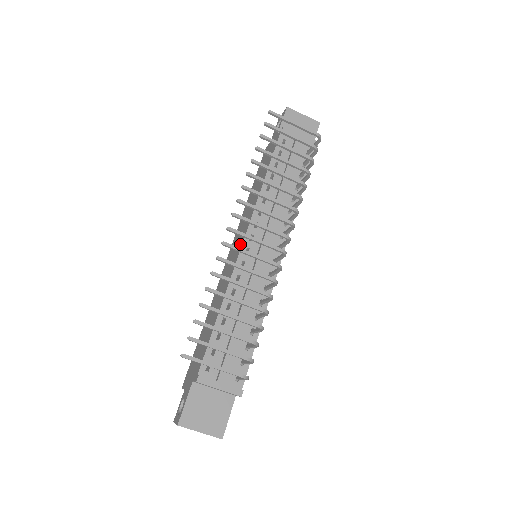
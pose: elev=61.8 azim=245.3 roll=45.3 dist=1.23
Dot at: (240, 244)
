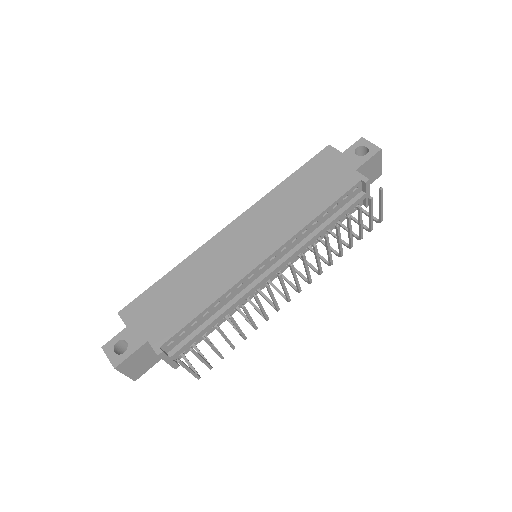
Dot at: (260, 254)
